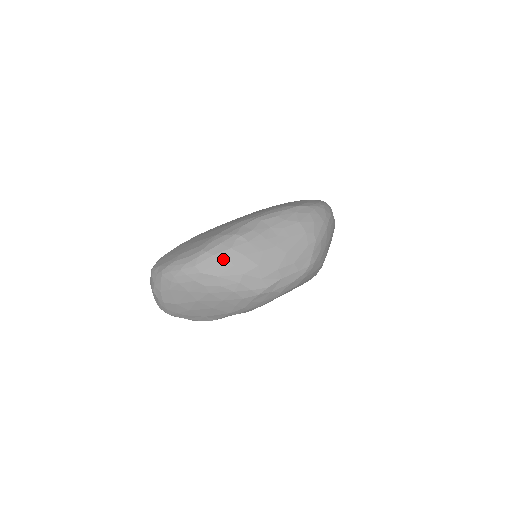
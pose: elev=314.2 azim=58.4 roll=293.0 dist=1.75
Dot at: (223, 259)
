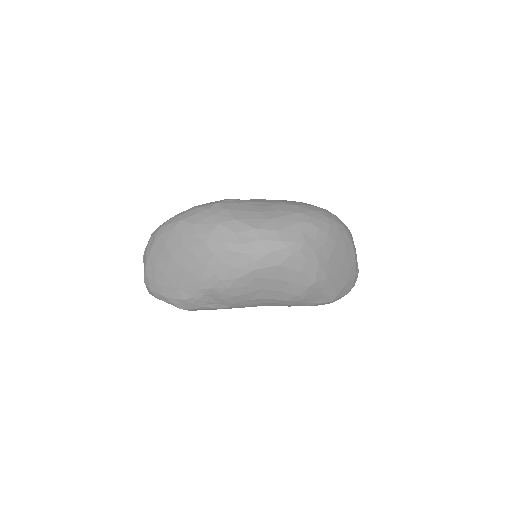
Dot at: (205, 210)
